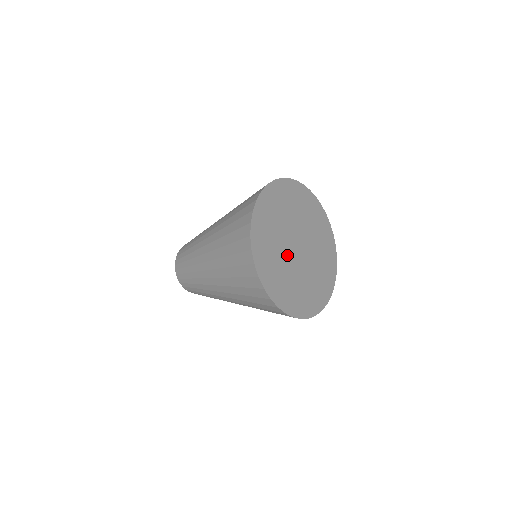
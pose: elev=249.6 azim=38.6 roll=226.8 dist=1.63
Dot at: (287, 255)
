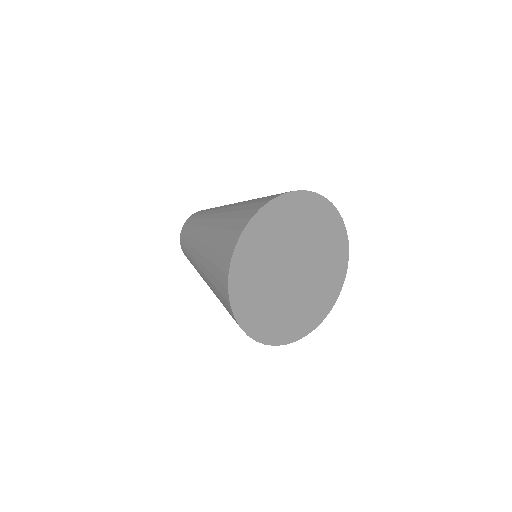
Dot at: (276, 279)
